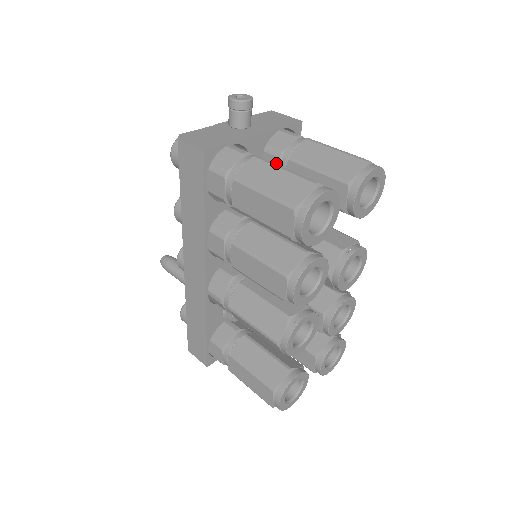
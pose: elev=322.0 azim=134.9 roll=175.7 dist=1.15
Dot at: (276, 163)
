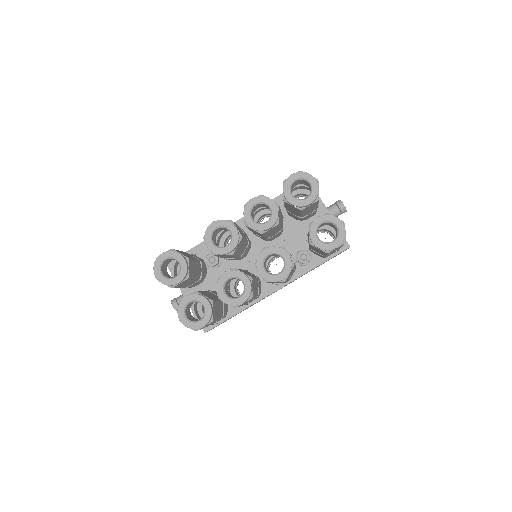
Dot at: occluded
